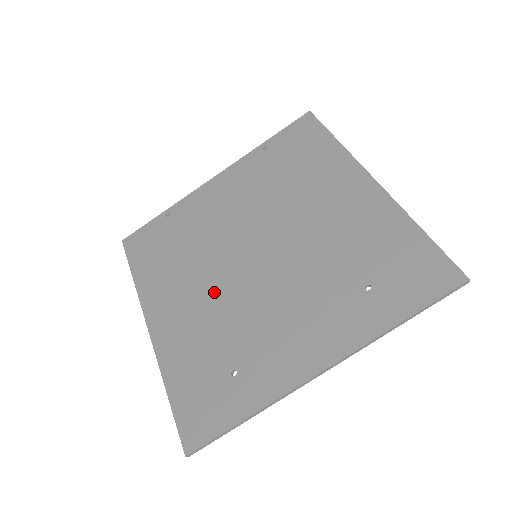
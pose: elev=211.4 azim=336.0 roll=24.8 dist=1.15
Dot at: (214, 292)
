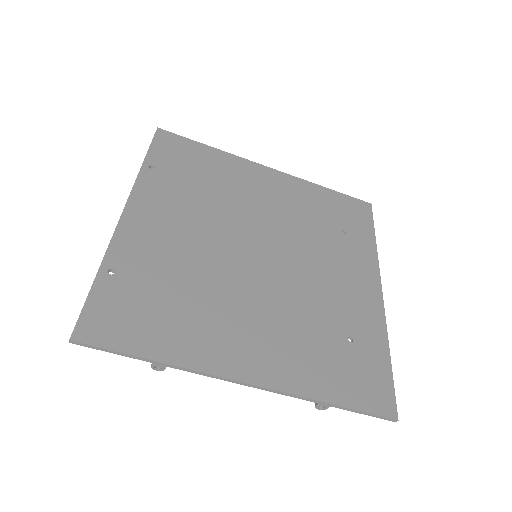
Dot at: (265, 302)
